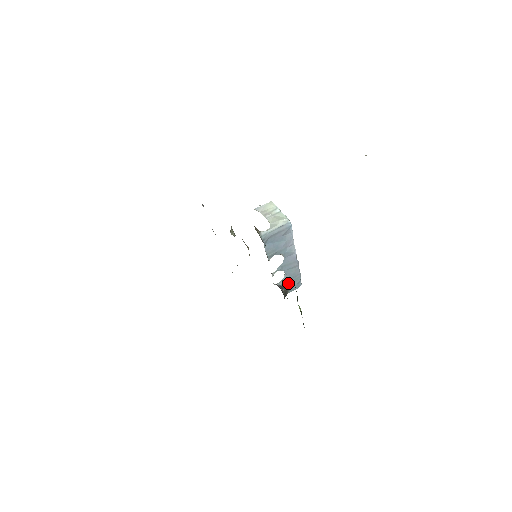
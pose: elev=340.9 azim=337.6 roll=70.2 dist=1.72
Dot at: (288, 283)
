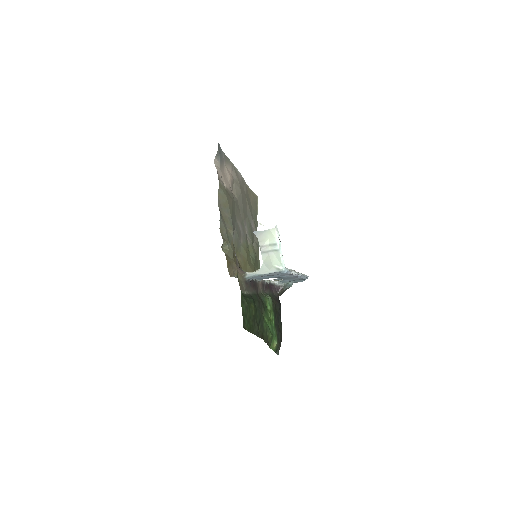
Dot at: (289, 282)
